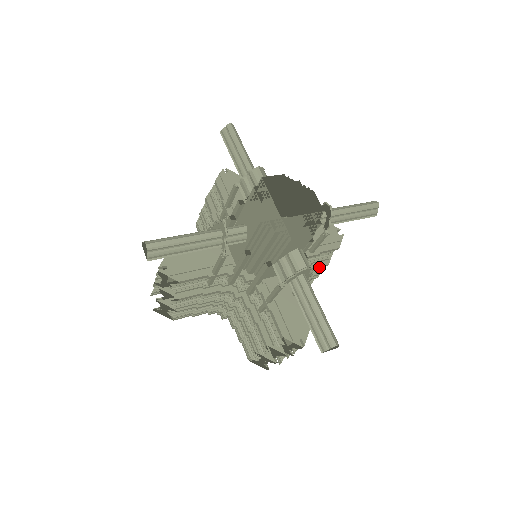
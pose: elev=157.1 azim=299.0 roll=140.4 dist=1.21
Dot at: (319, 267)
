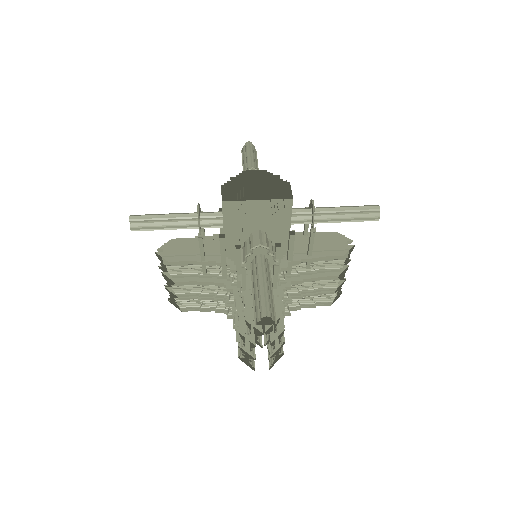
Dot at: (327, 277)
